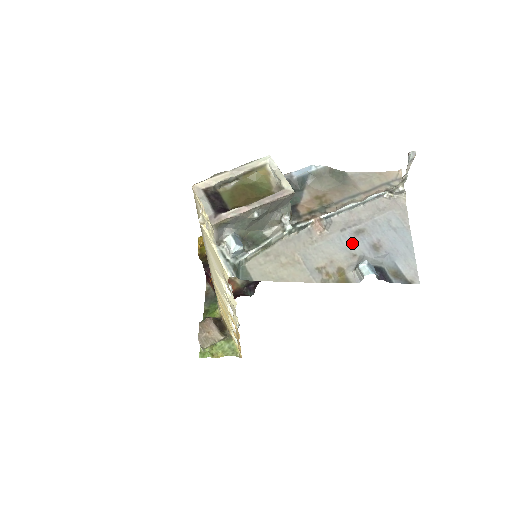
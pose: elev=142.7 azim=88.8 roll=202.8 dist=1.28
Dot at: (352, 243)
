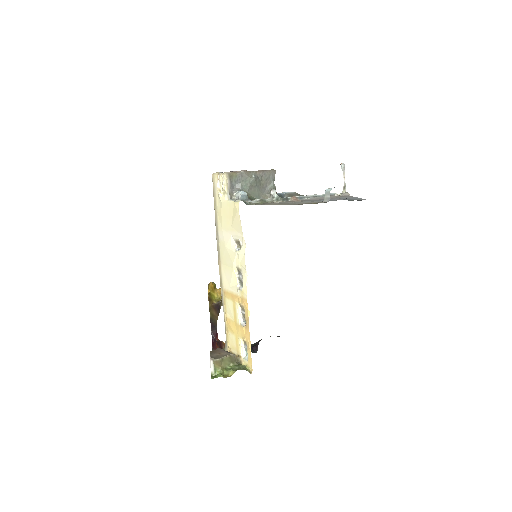
Dot at: (320, 201)
